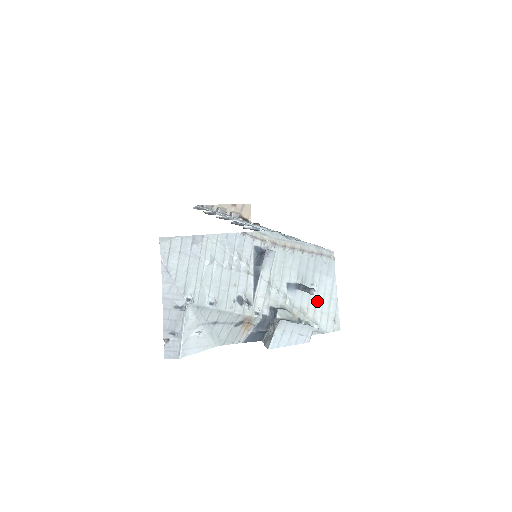
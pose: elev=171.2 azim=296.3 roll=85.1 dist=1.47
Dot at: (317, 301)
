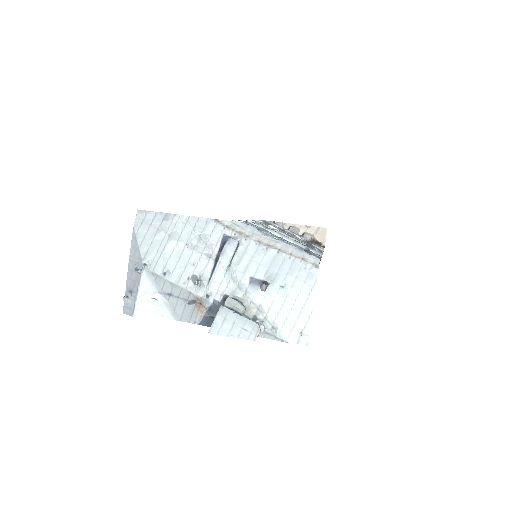
Dot at: (284, 305)
